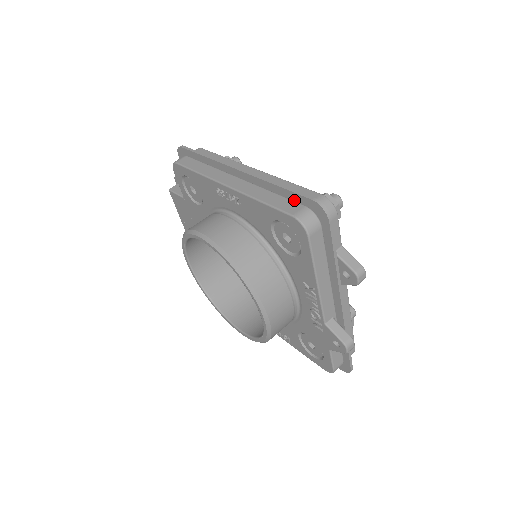
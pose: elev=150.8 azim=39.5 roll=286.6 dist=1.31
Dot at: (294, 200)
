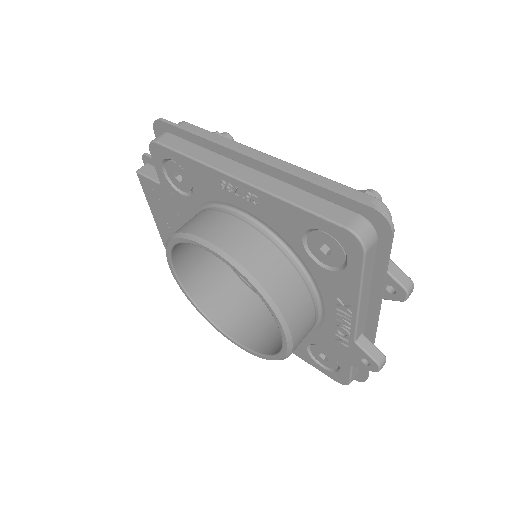
Dot at: (340, 204)
